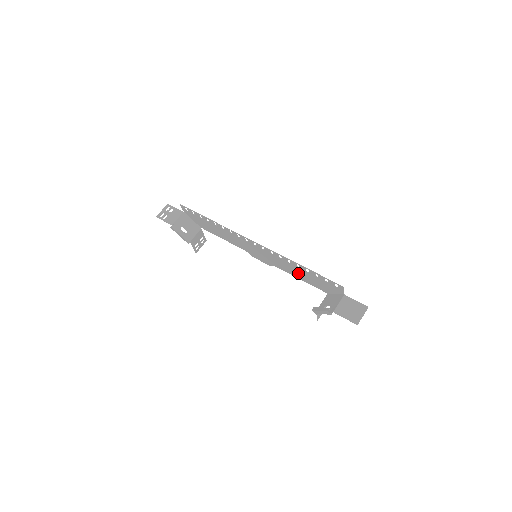
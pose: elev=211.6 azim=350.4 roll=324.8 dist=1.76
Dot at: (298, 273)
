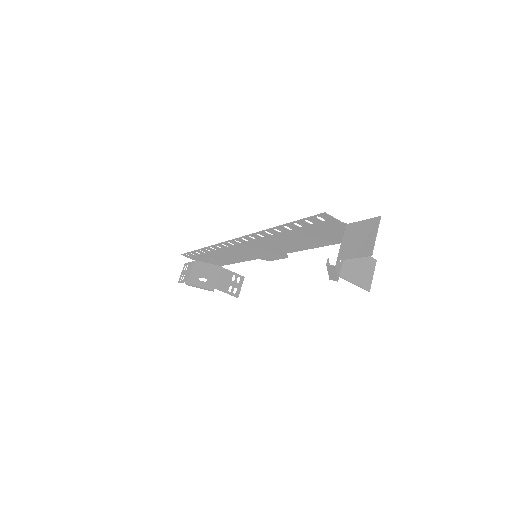
Dot at: (297, 241)
